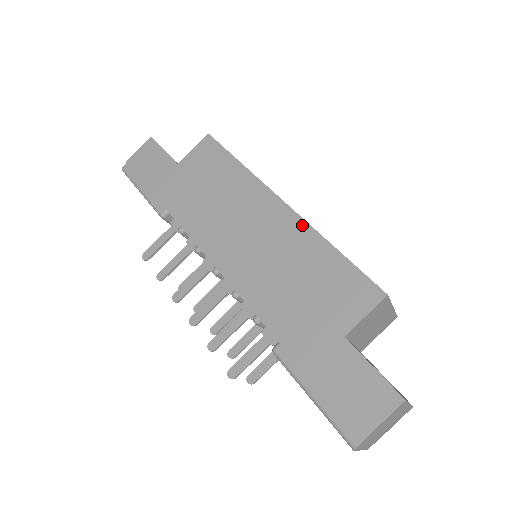
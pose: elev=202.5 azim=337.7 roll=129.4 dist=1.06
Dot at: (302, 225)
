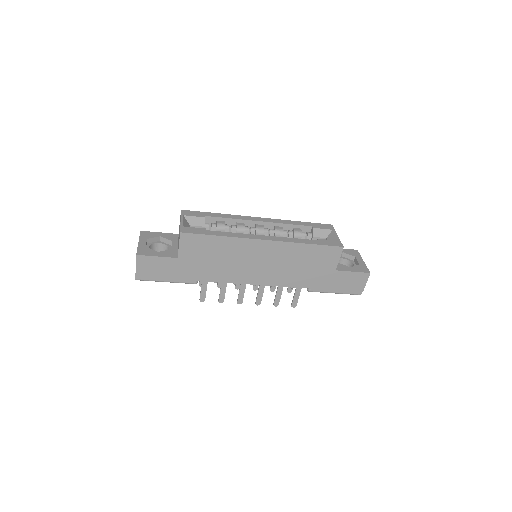
Dot at: (284, 244)
